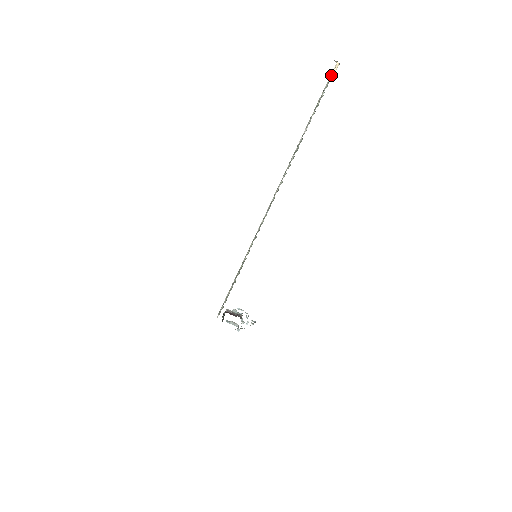
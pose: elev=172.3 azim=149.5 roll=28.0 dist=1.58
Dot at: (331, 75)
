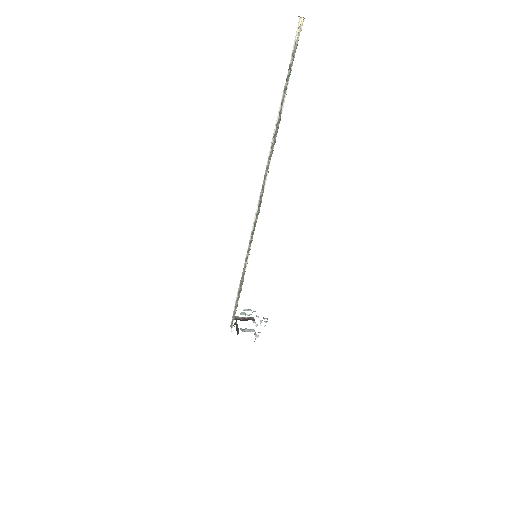
Dot at: (298, 35)
